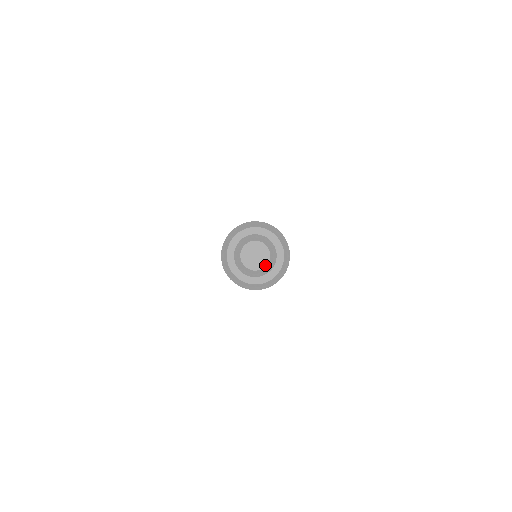
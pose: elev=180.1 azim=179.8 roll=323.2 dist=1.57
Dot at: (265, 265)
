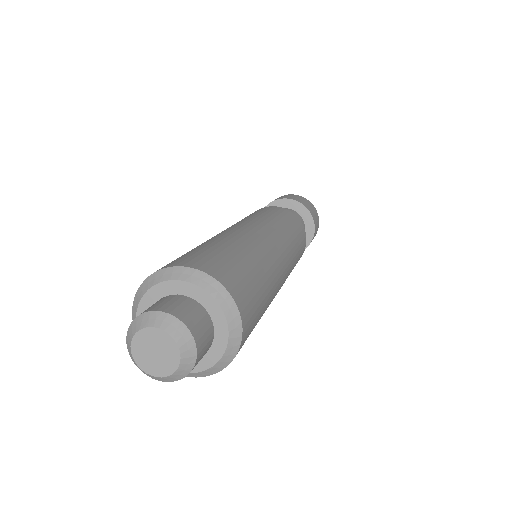
Dot at: (158, 375)
